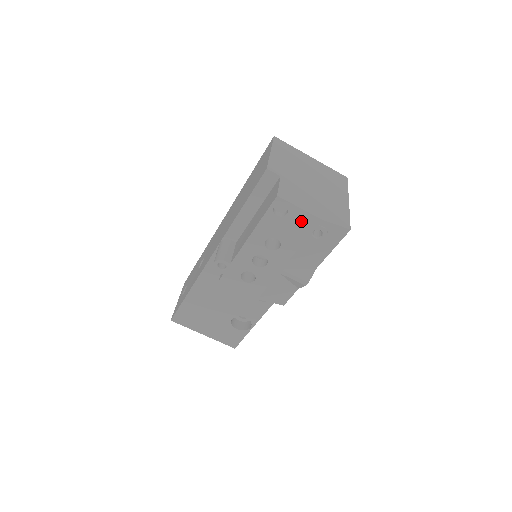
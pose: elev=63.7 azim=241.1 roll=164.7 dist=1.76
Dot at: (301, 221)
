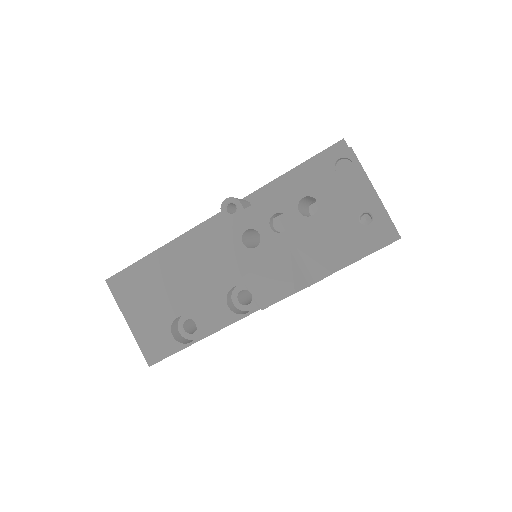
Dot at: (357, 192)
